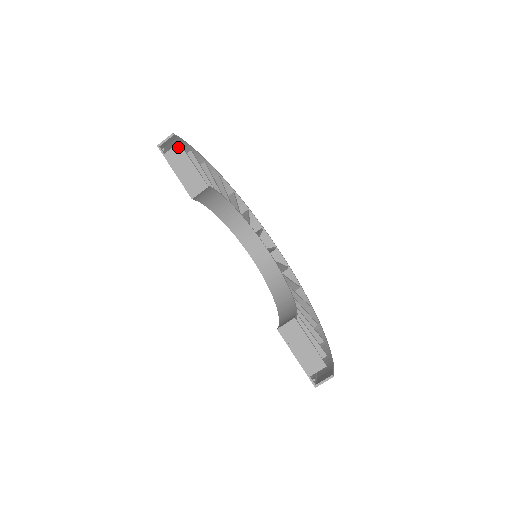
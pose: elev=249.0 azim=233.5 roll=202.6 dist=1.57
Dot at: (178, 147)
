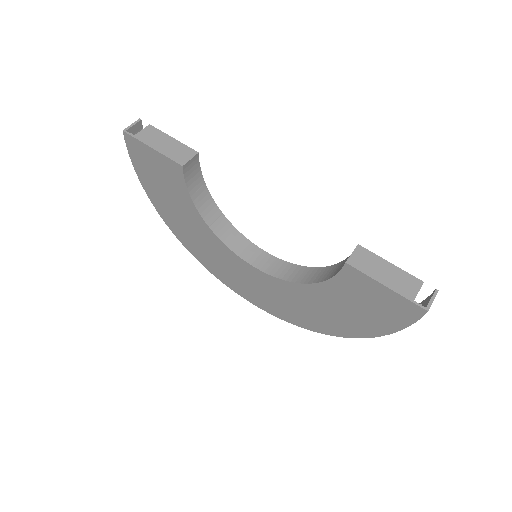
Dot at: (150, 128)
